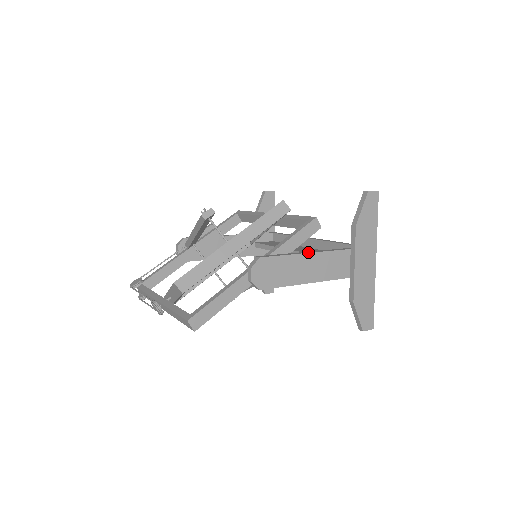
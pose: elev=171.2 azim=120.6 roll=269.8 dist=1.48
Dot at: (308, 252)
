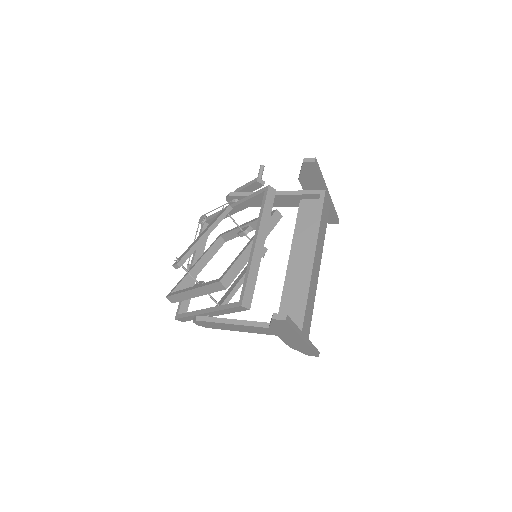
Dot at: (236, 323)
